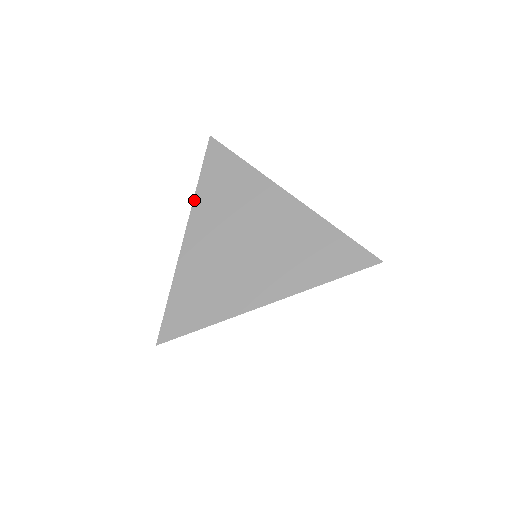
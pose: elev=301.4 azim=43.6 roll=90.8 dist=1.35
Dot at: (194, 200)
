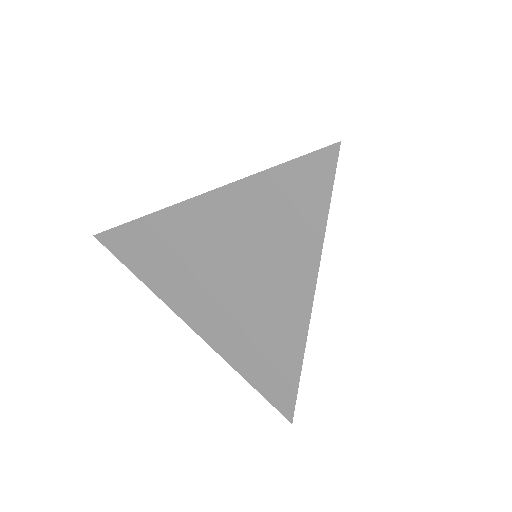
Dot at: (237, 182)
